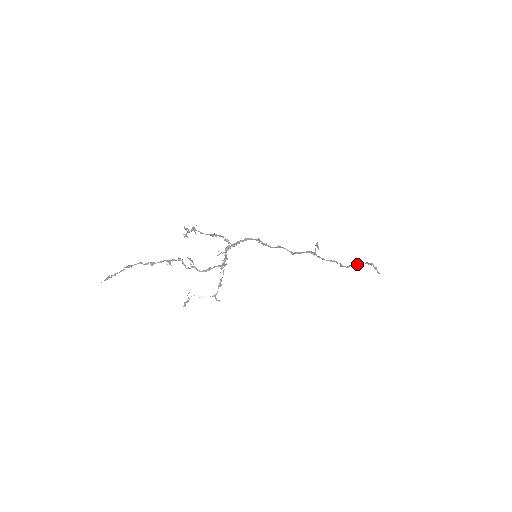
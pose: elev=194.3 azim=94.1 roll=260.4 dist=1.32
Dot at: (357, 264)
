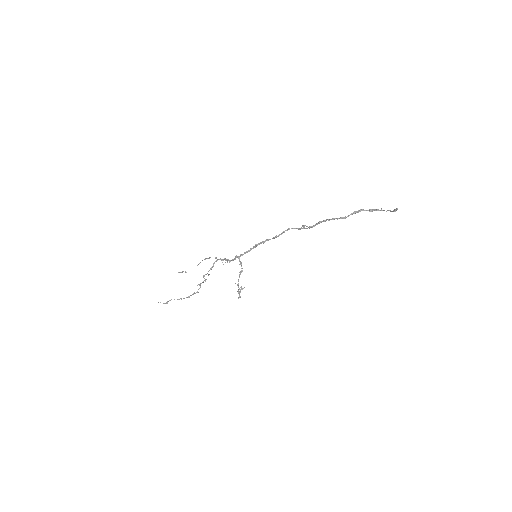
Dot at: occluded
